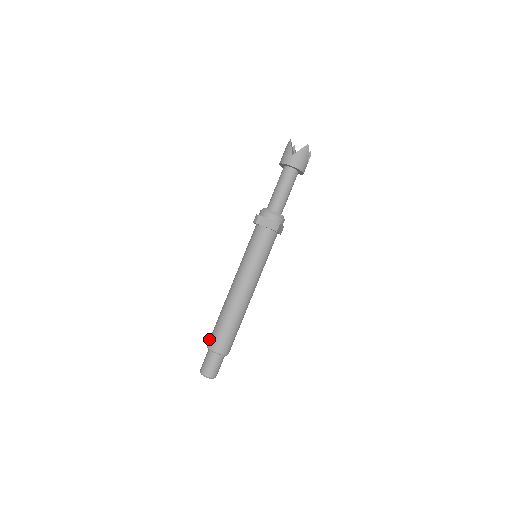
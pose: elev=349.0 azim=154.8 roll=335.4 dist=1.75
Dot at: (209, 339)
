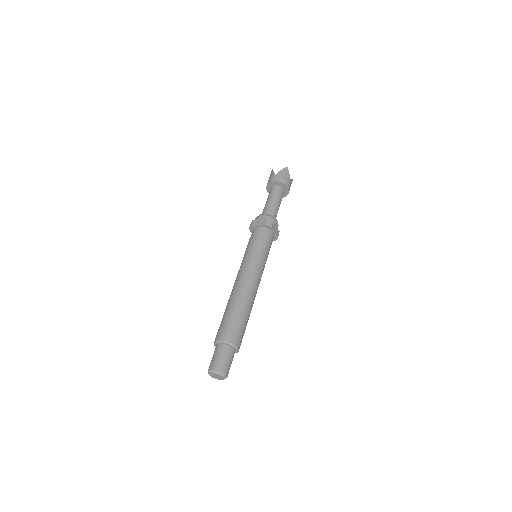
Dot at: occluded
